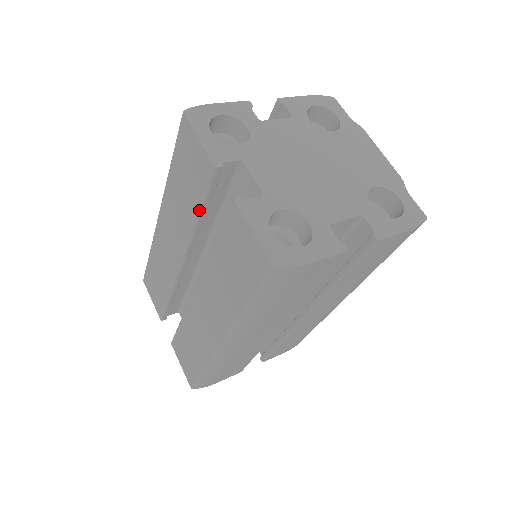
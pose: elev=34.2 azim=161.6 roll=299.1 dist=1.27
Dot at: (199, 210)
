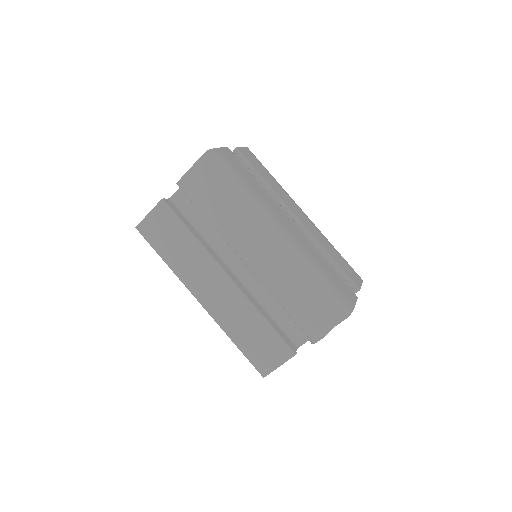
Dot at: (187, 229)
